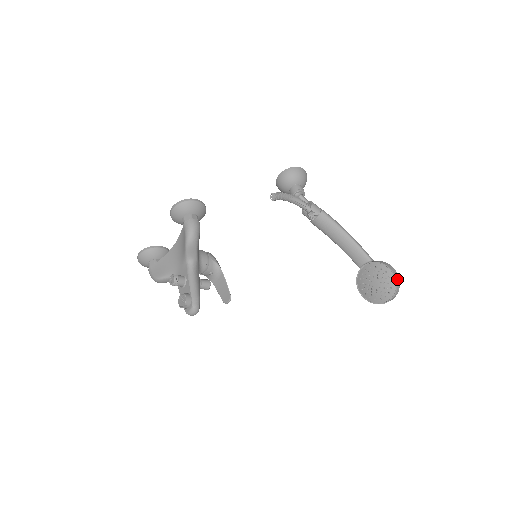
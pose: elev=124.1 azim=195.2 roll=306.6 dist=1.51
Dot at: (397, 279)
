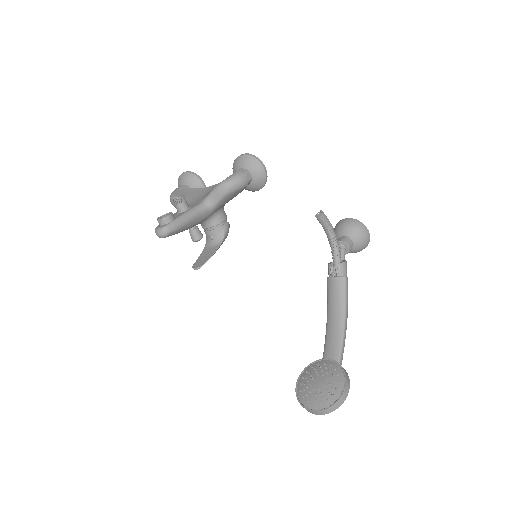
Dot at: (341, 398)
